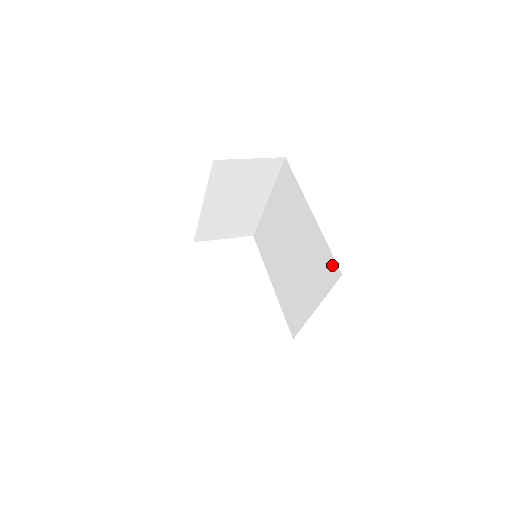
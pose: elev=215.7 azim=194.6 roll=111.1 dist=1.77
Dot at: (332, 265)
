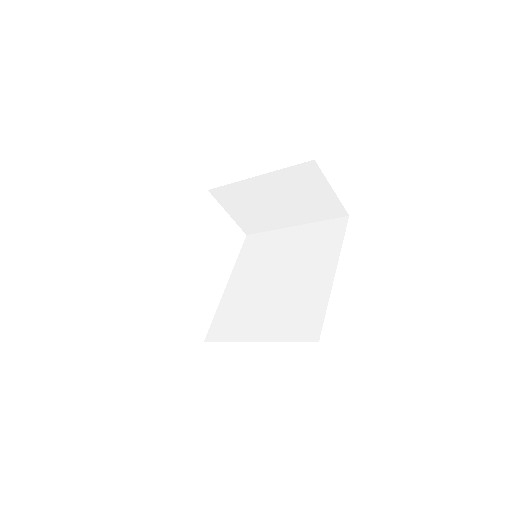
Dot at: (315, 326)
